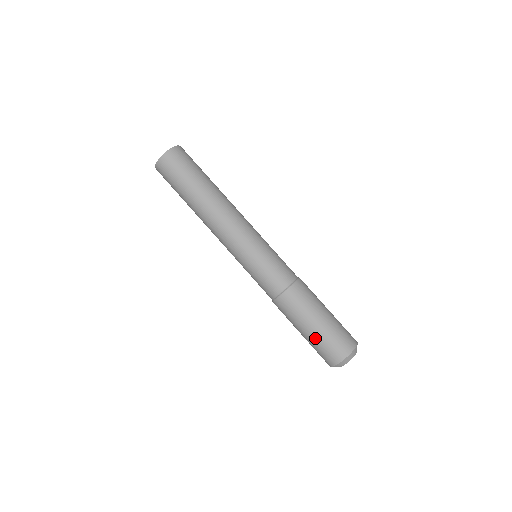
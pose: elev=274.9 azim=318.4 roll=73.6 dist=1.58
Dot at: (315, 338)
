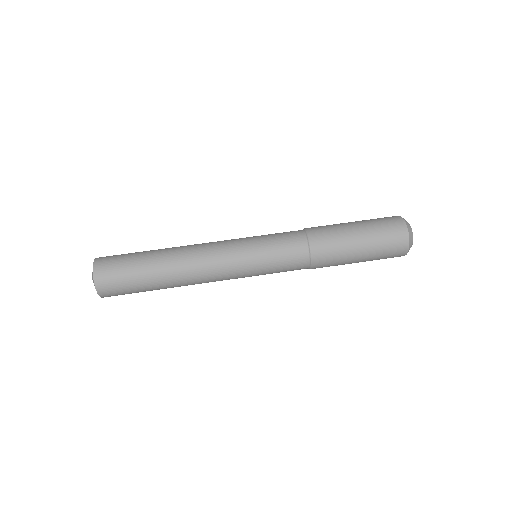
Dot at: (371, 256)
